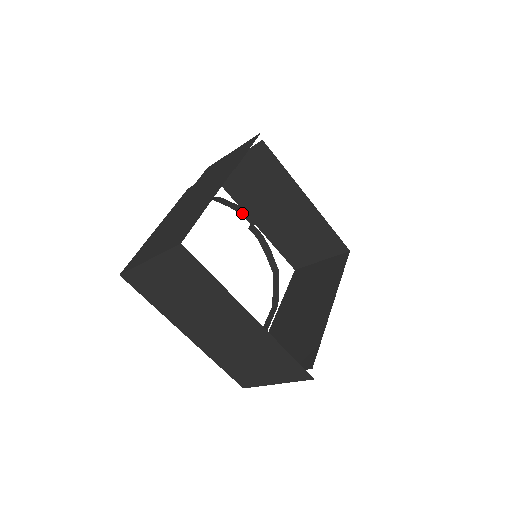
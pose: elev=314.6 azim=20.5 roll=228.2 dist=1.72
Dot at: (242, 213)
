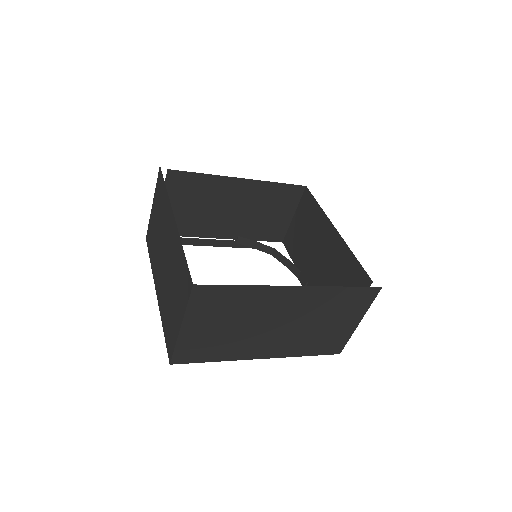
Dot at: (297, 275)
